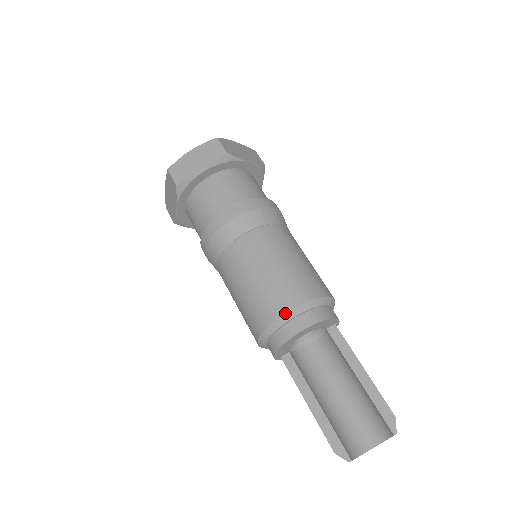
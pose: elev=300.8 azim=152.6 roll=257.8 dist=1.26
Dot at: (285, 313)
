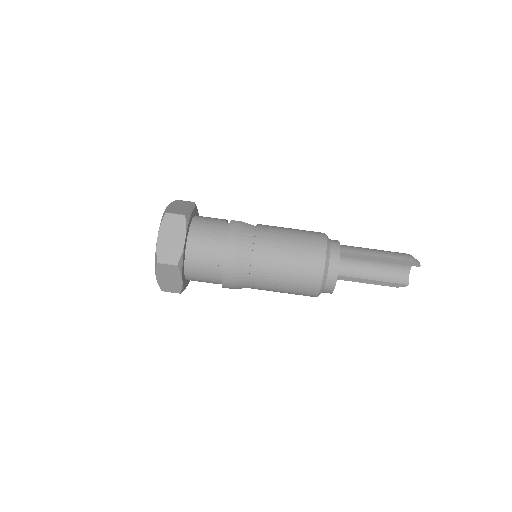
Dot at: (319, 293)
